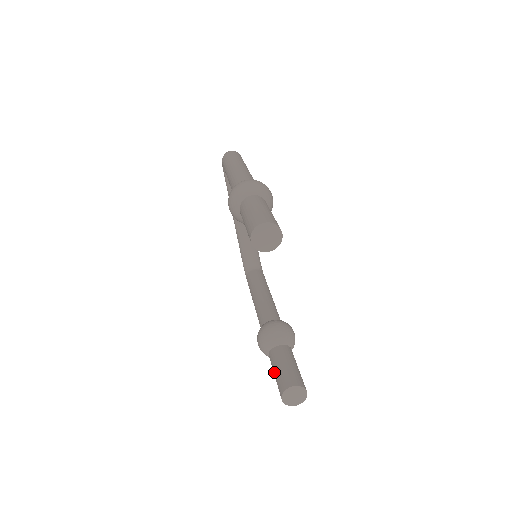
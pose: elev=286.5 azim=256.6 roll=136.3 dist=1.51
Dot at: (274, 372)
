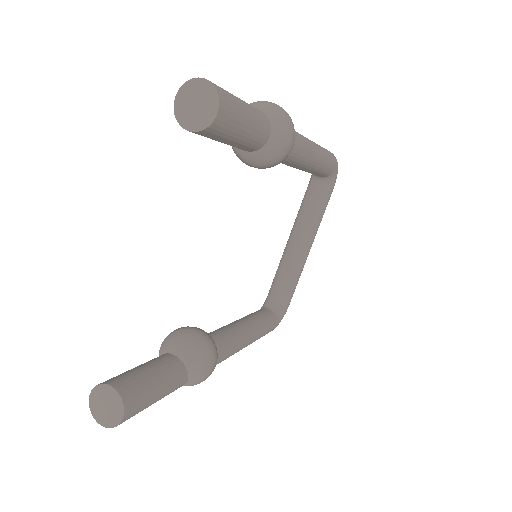
Dot at: occluded
